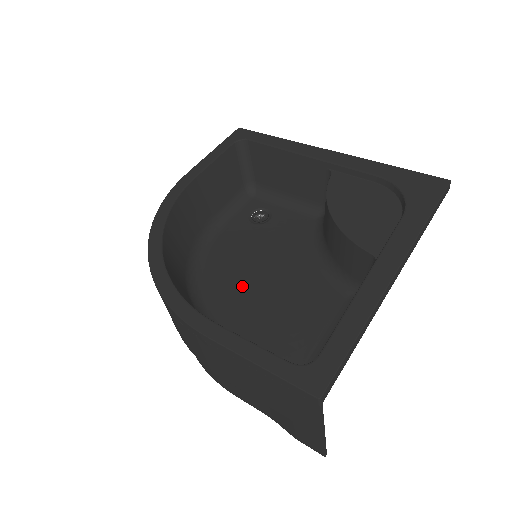
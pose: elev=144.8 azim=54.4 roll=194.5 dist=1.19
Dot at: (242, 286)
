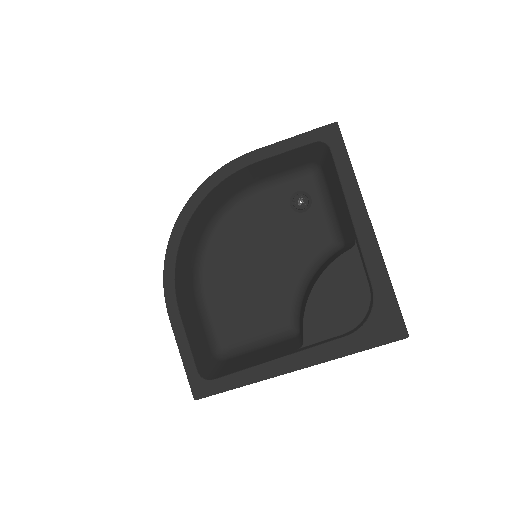
Dot at: (239, 258)
